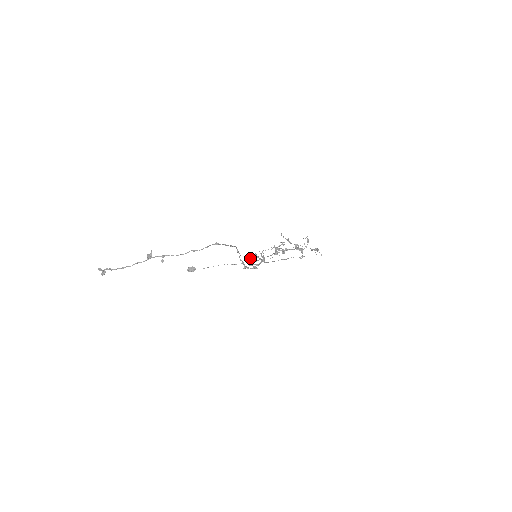
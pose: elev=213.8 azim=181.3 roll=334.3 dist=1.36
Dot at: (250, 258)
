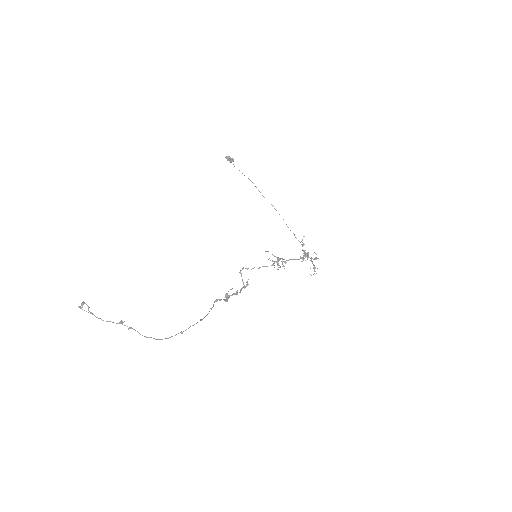
Dot at: (232, 288)
